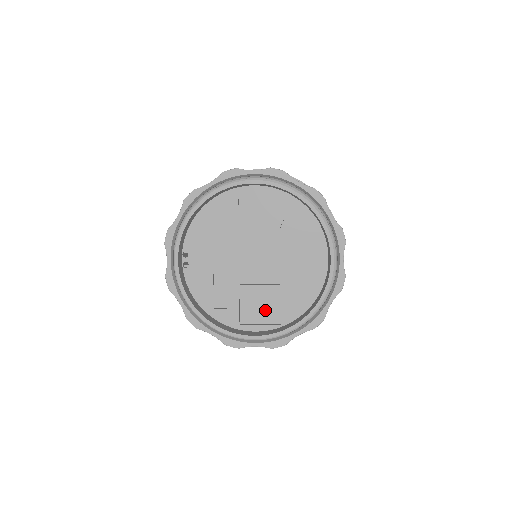
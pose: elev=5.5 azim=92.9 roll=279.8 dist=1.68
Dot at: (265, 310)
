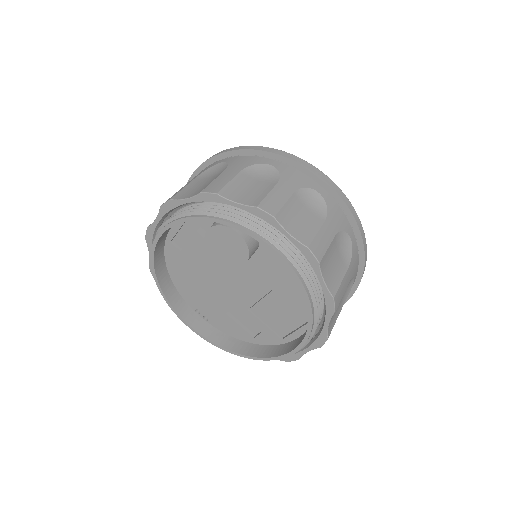
Dot at: (286, 317)
